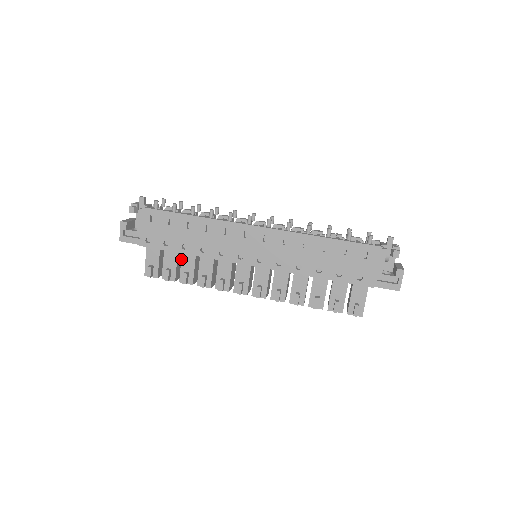
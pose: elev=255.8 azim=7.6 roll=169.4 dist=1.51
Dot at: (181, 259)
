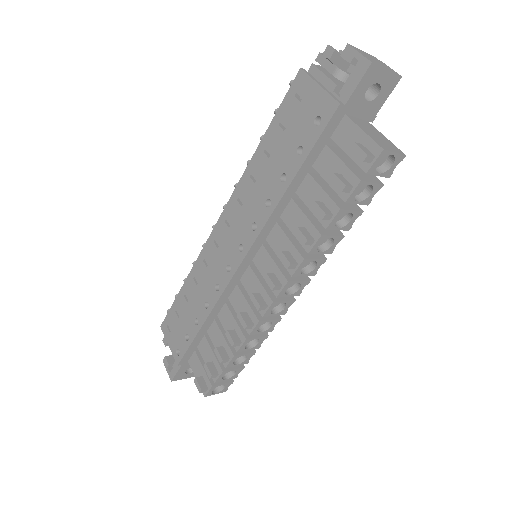
Dot at: (211, 341)
